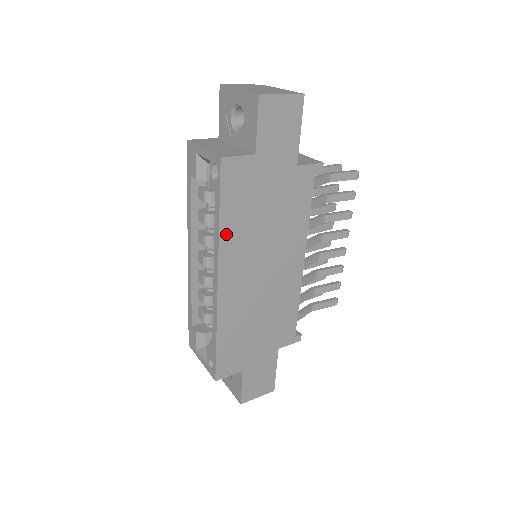
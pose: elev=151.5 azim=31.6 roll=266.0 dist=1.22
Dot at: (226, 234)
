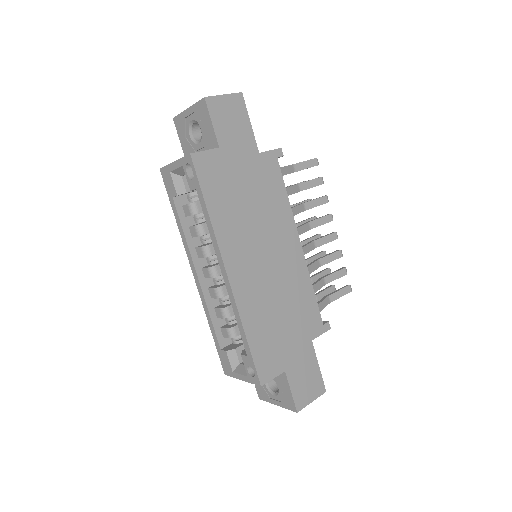
Dot at: (218, 224)
